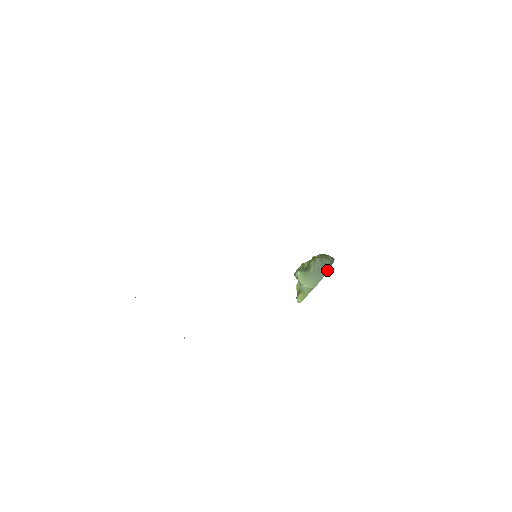
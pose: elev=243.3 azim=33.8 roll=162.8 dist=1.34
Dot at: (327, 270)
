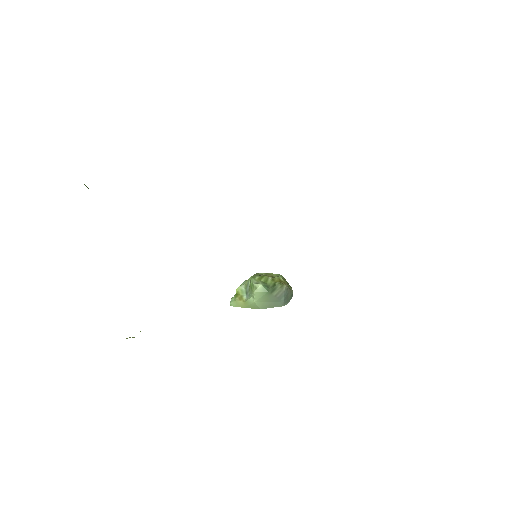
Dot at: (286, 303)
